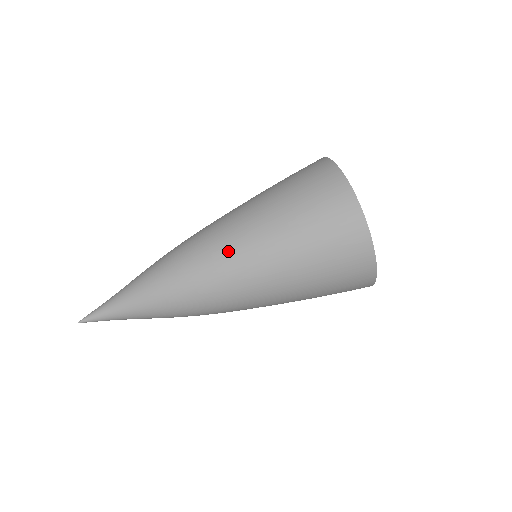
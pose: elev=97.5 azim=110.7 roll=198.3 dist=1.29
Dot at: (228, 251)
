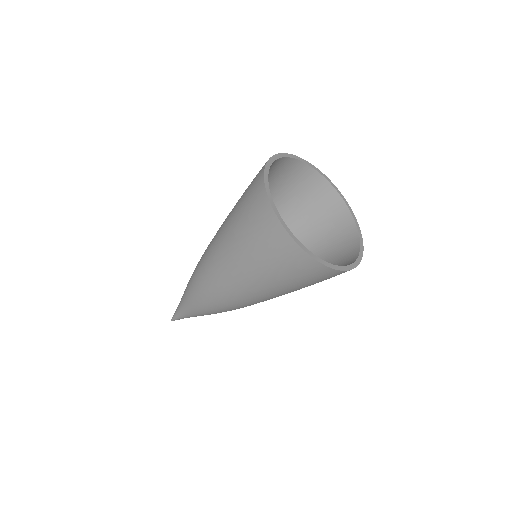
Dot at: (224, 287)
